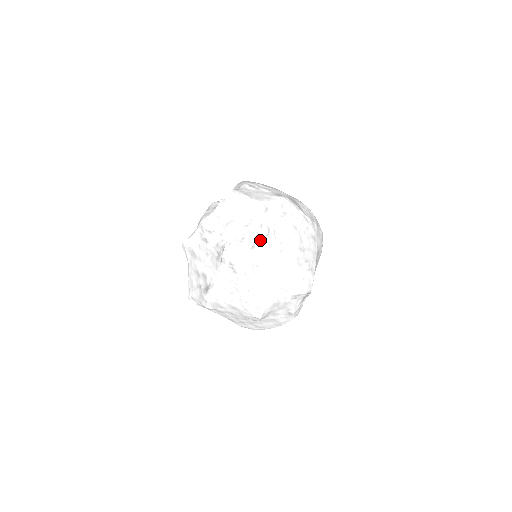
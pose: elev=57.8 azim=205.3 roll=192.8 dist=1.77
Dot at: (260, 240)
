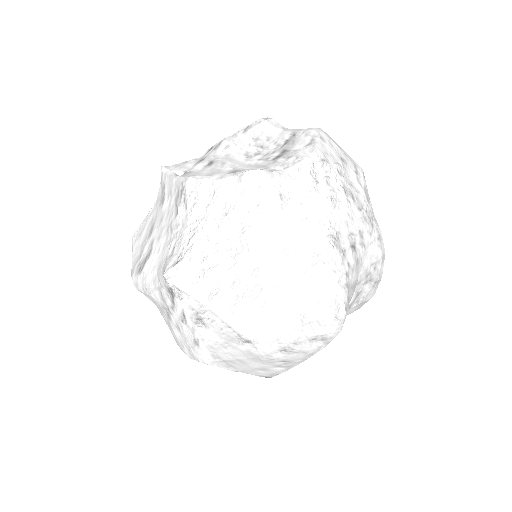
Dot at: (232, 300)
